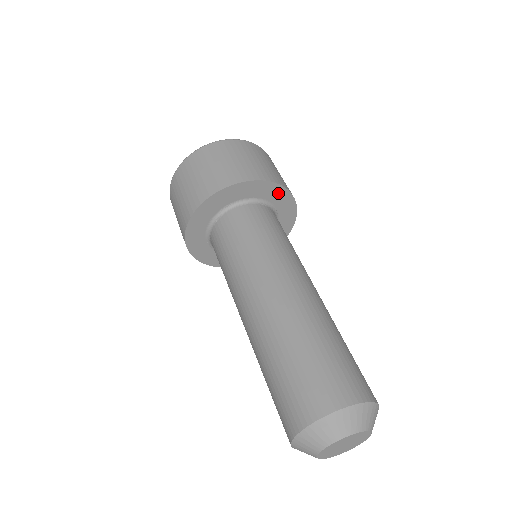
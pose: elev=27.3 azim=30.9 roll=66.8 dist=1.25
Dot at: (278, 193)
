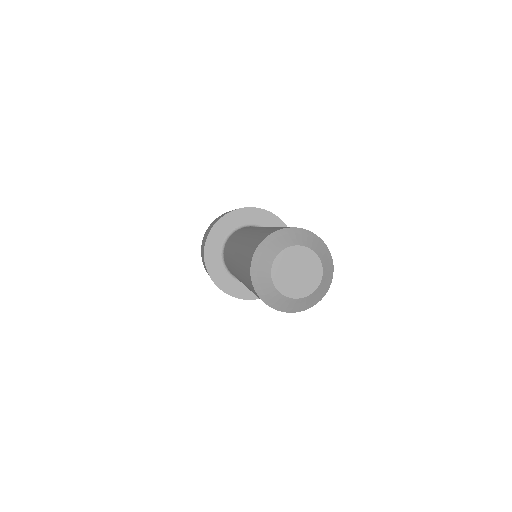
Dot at: (271, 220)
